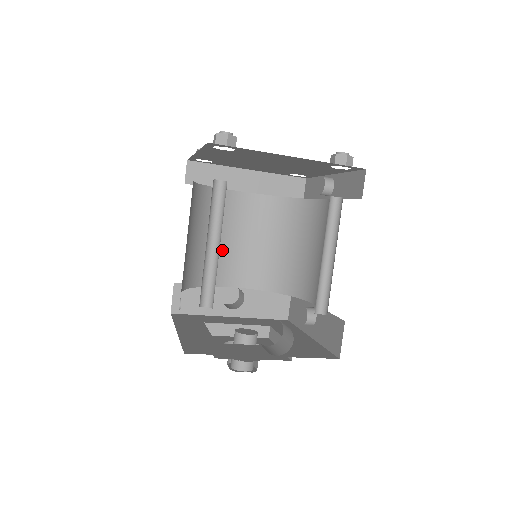
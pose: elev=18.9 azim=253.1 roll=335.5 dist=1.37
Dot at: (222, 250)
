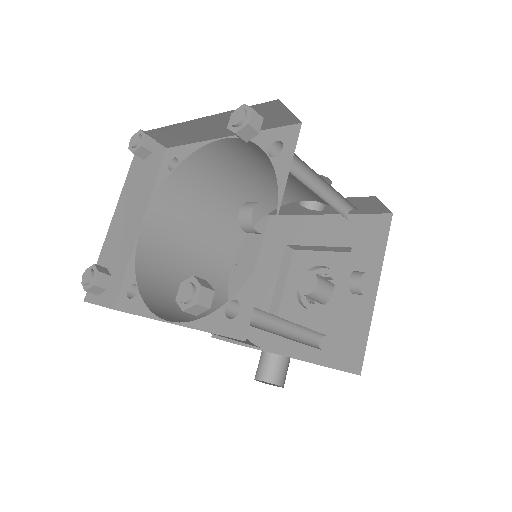
Dot at: (258, 185)
